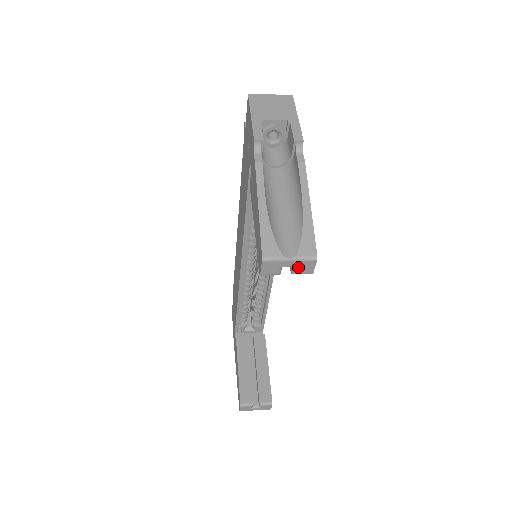
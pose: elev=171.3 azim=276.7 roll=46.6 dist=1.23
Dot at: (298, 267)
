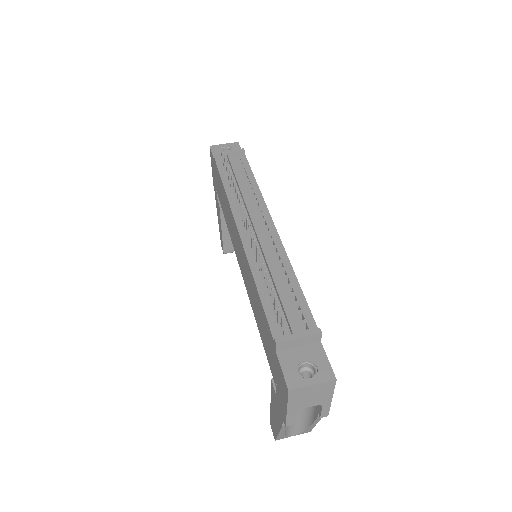
Dot at: occluded
